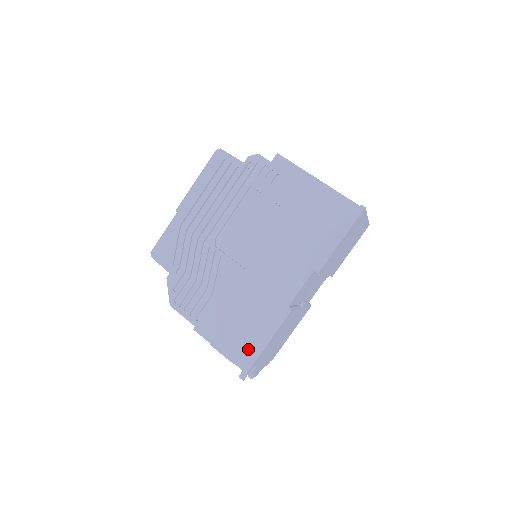
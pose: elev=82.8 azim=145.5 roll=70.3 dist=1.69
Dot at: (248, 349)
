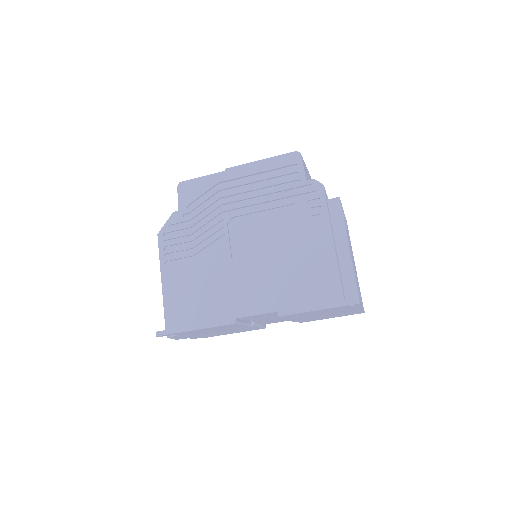
Dot at: (180, 319)
